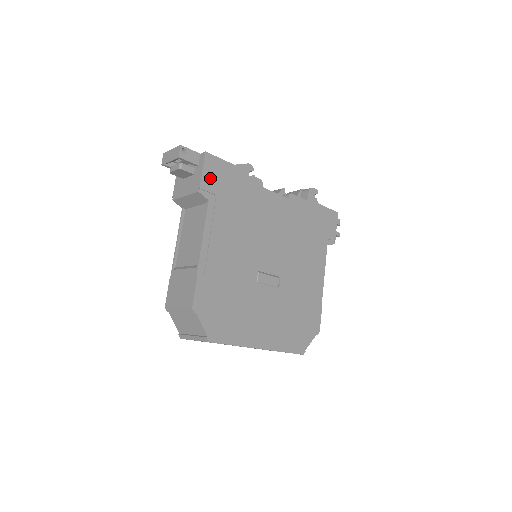
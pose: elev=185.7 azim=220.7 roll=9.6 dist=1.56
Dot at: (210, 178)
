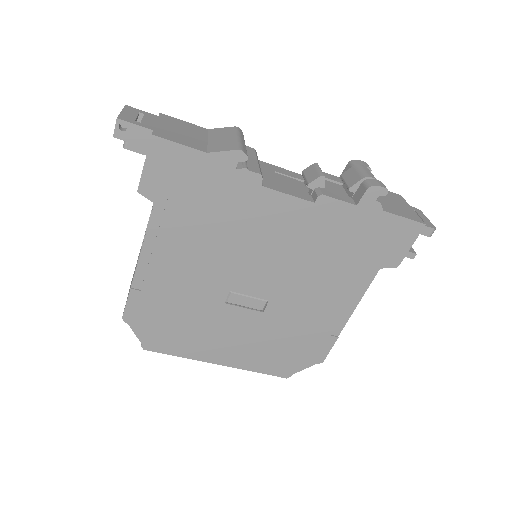
Dot at: (158, 174)
